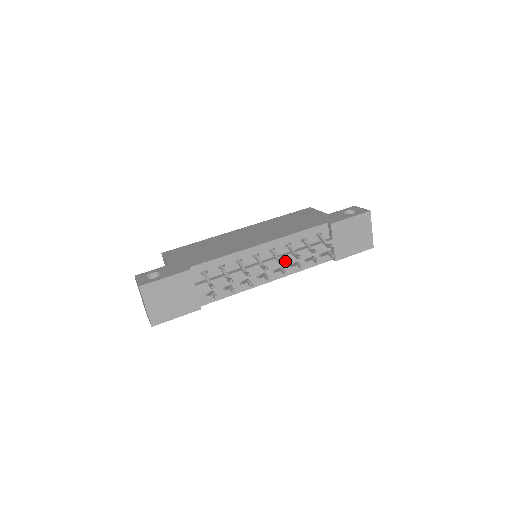
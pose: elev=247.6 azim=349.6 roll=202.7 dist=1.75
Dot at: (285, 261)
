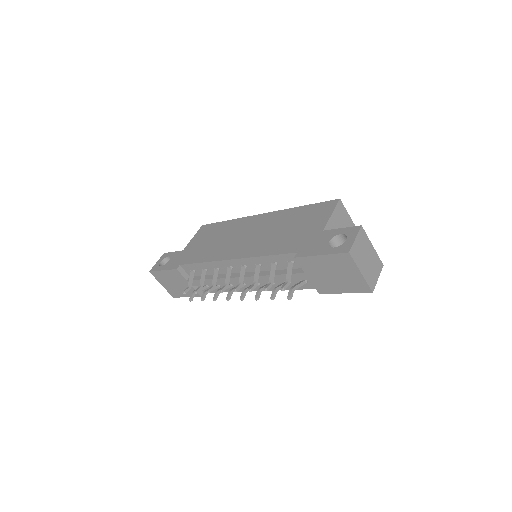
Dot at: occluded
